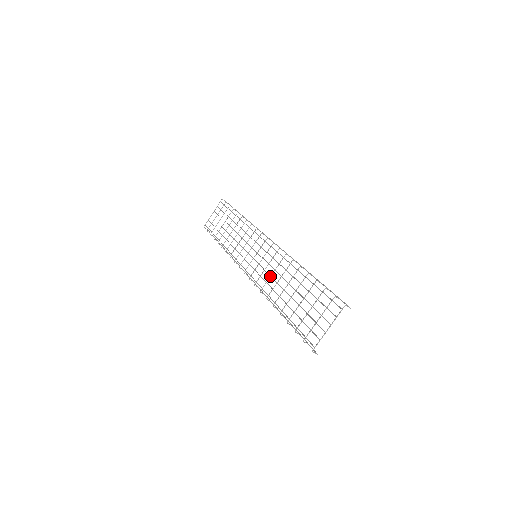
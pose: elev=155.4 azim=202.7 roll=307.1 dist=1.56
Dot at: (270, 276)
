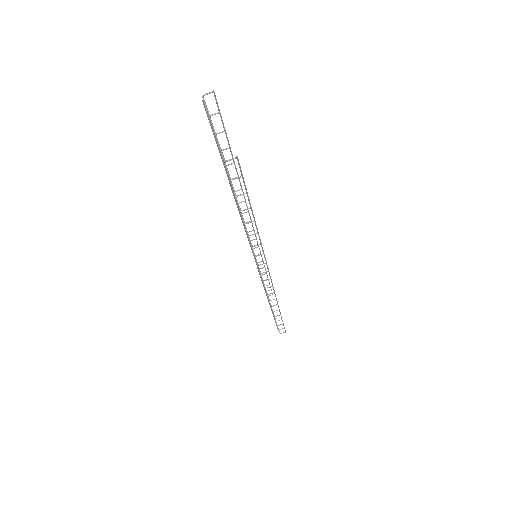
Dot at: occluded
